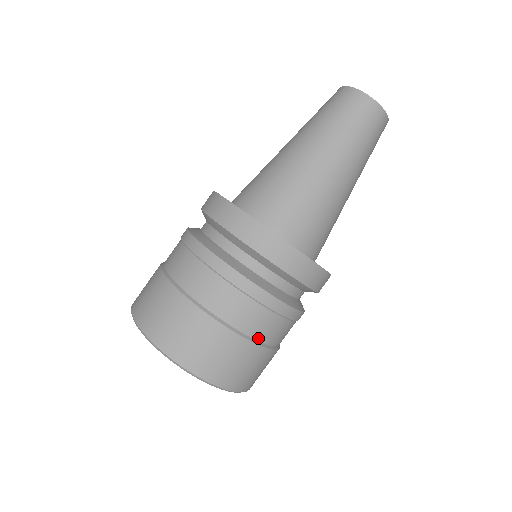
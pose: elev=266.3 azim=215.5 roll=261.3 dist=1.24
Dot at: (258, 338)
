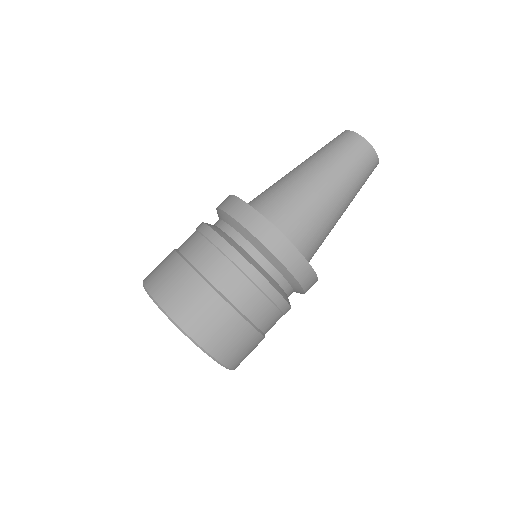
Dot at: (209, 277)
